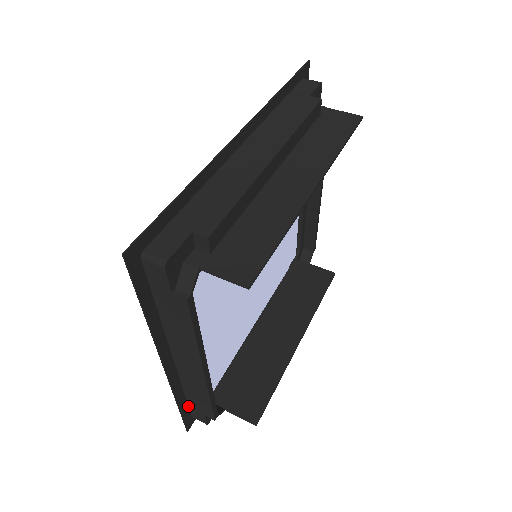
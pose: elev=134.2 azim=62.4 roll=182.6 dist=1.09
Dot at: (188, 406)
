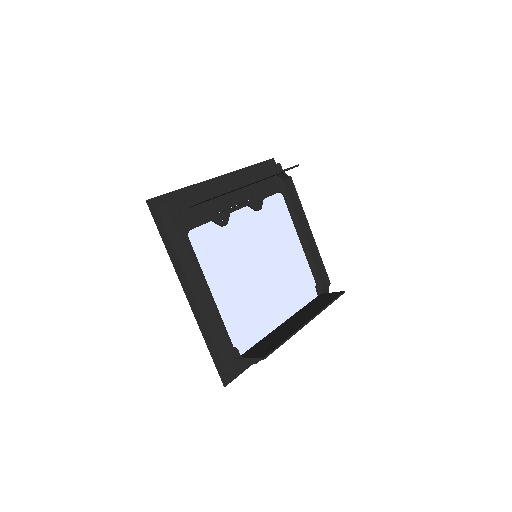
Dot at: (219, 357)
